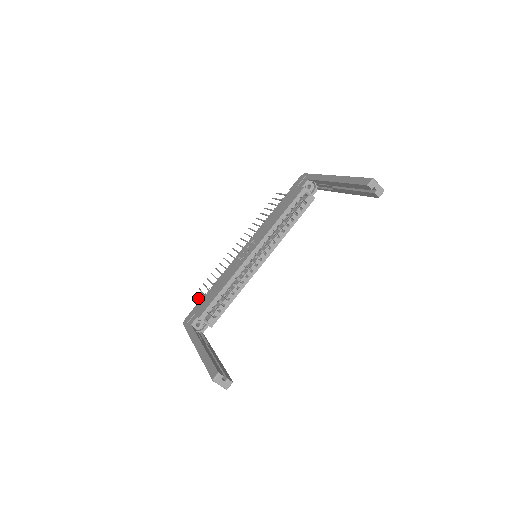
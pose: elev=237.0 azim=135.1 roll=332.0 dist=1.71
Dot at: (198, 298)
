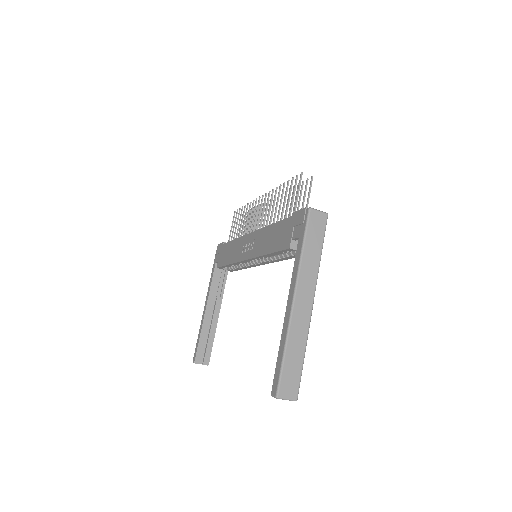
Dot at: (231, 227)
